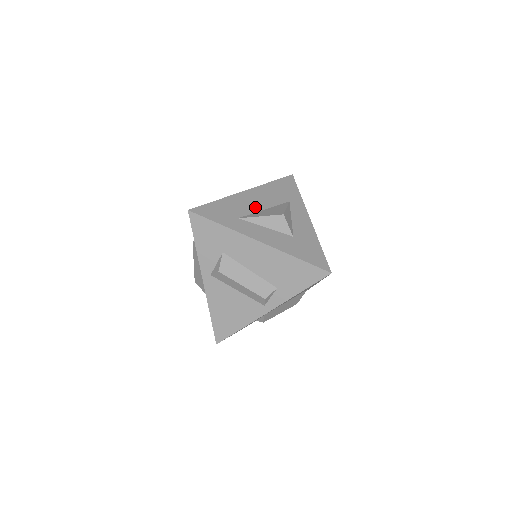
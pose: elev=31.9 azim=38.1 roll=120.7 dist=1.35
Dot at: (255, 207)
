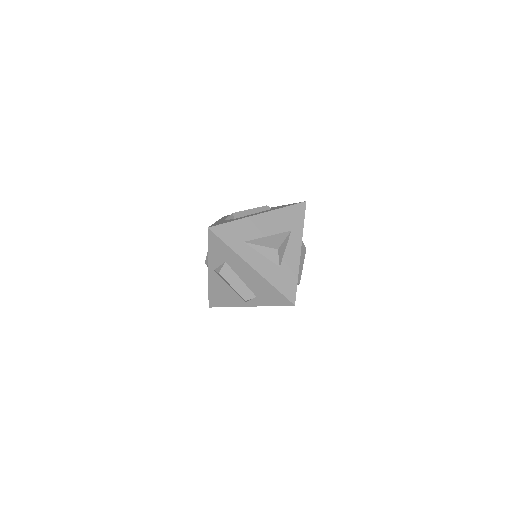
Dot at: (261, 233)
